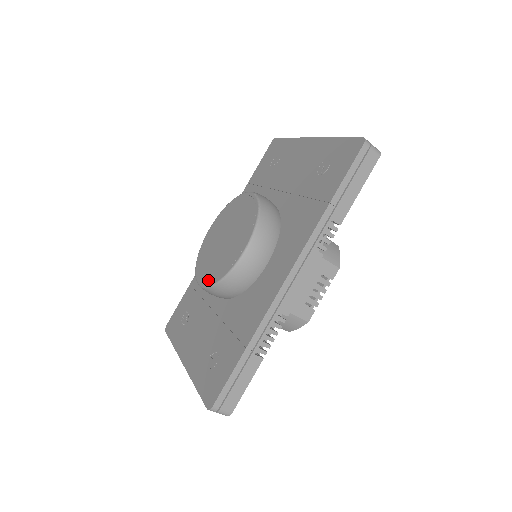
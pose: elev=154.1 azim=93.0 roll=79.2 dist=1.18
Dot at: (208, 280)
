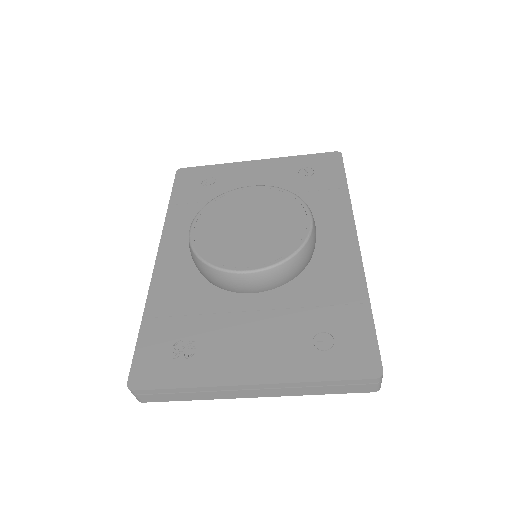
Dot at: (269, 259)
